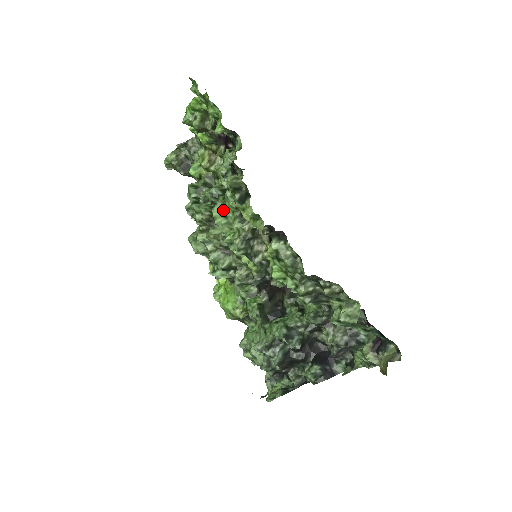
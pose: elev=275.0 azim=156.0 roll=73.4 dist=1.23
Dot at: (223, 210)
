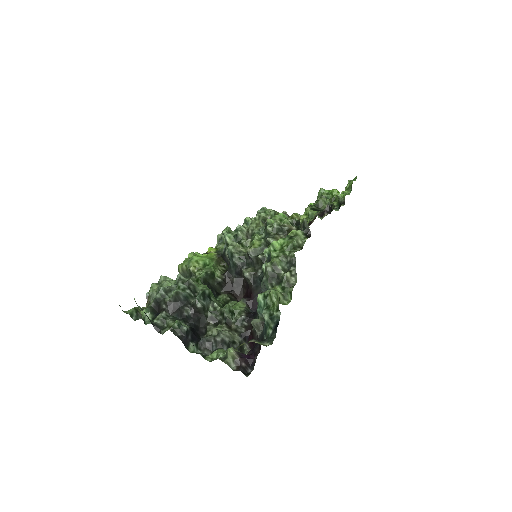
Dot at: occluded
